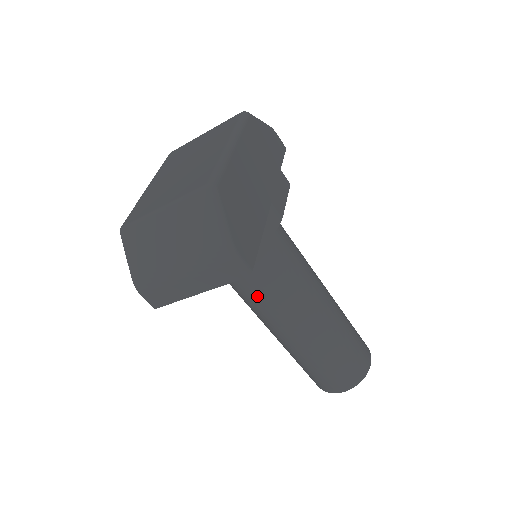
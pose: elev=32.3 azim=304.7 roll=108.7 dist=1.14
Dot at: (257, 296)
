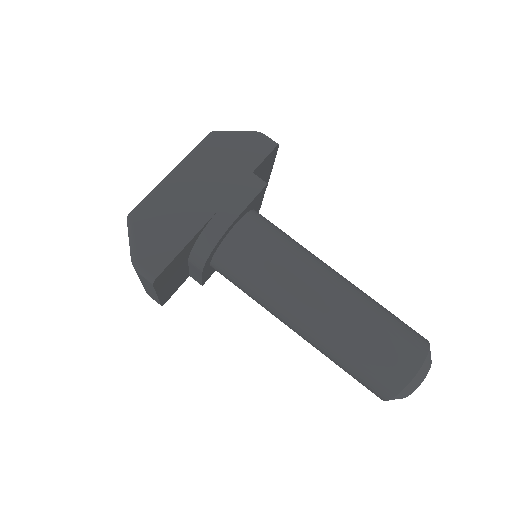
Dot at: (248, 294)
